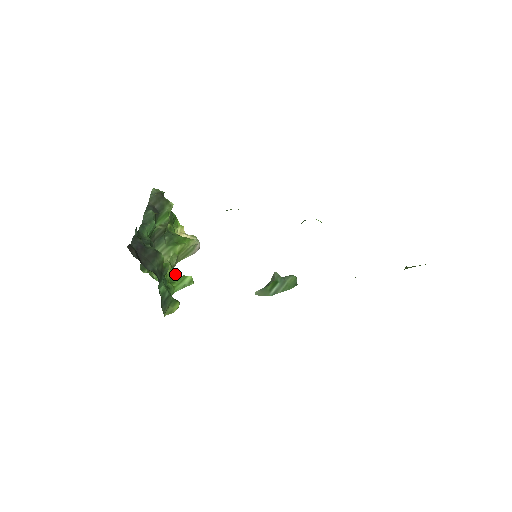
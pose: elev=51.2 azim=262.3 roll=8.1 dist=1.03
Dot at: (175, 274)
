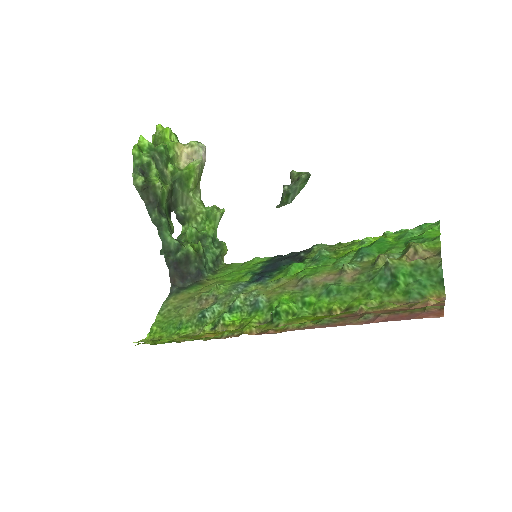
Dot at: (206, 210)
